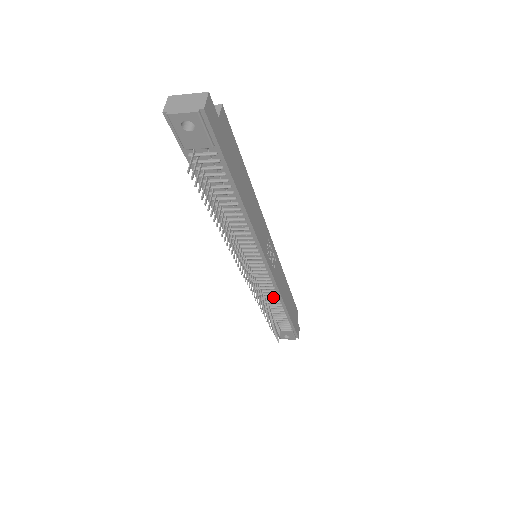
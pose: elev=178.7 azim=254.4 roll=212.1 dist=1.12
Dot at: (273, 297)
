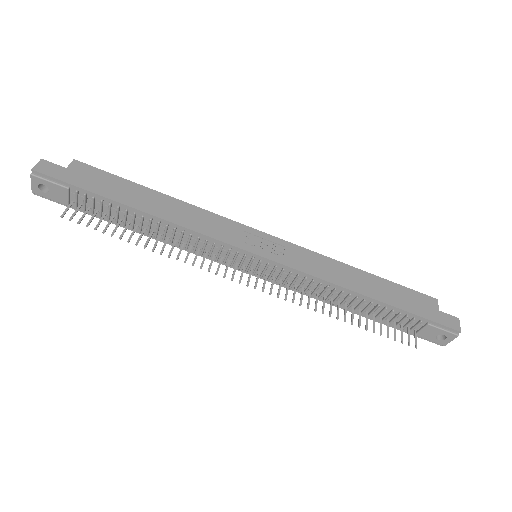
Dot at: (325, 289)
